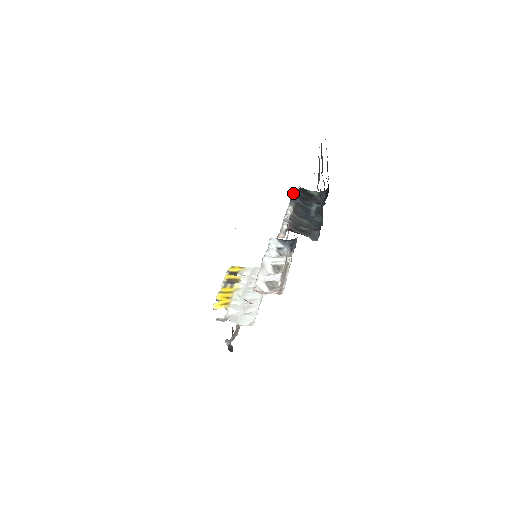
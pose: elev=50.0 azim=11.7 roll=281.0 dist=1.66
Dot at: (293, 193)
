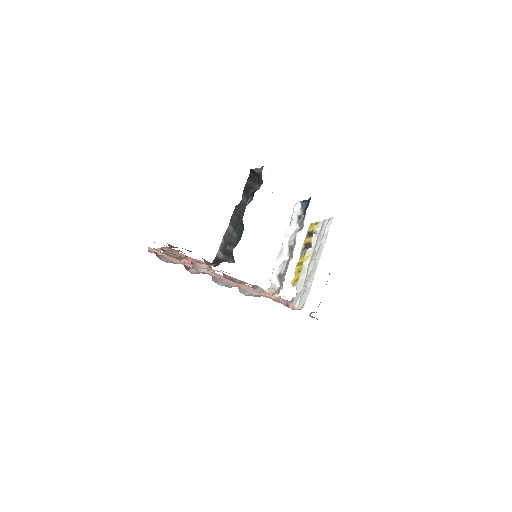
Dot at: occluded
